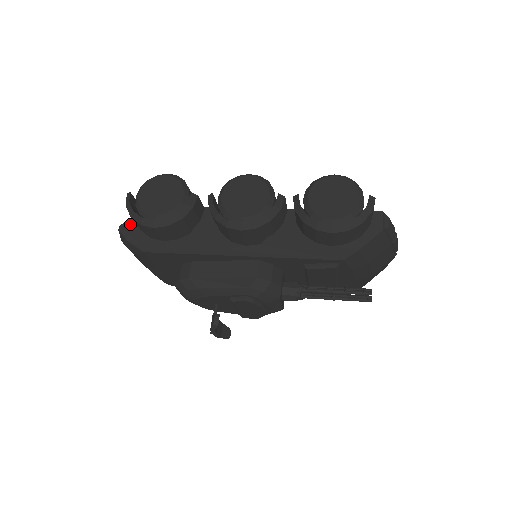
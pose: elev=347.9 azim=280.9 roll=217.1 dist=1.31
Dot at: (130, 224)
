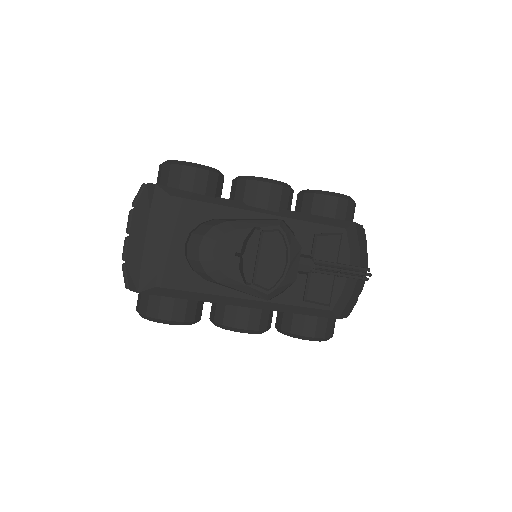
Dot at: occluded
